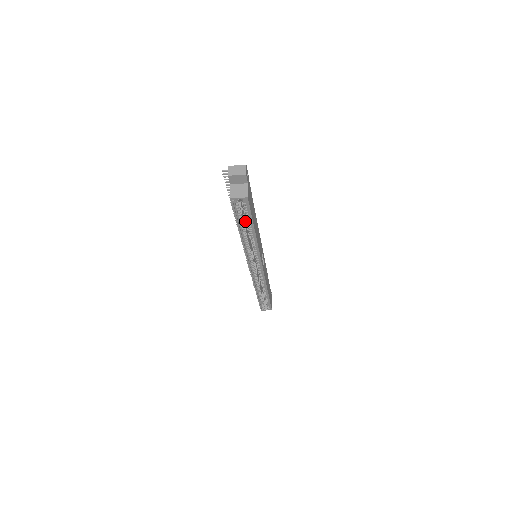
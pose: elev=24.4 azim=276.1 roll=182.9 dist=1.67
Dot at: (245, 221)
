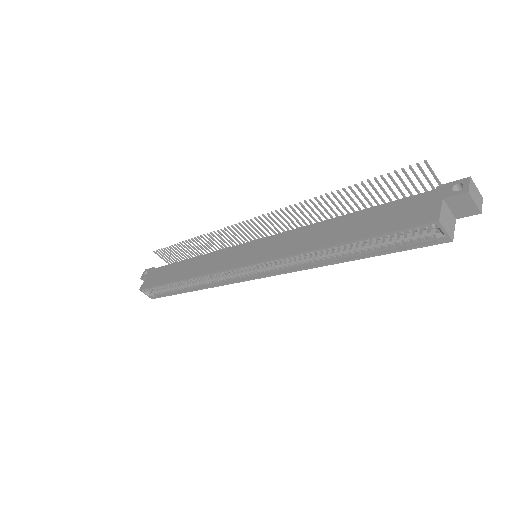
Dot at: occluded
